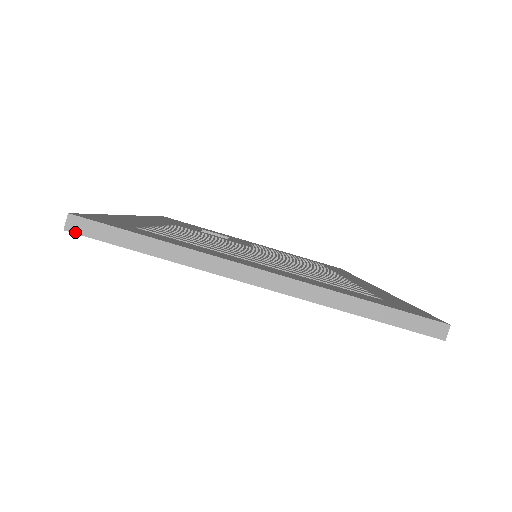
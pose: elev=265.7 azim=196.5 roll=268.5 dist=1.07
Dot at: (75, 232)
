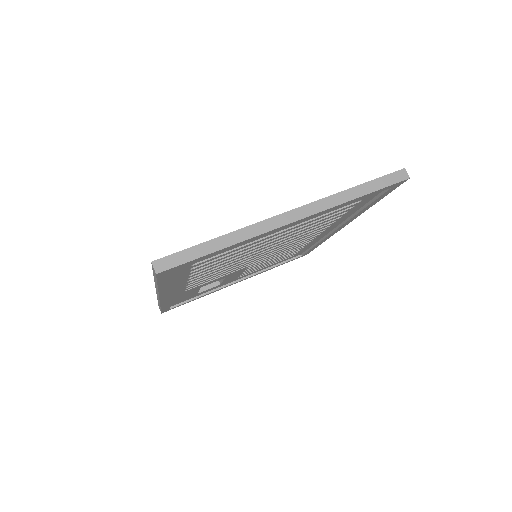
Dot at: (164, 270)
